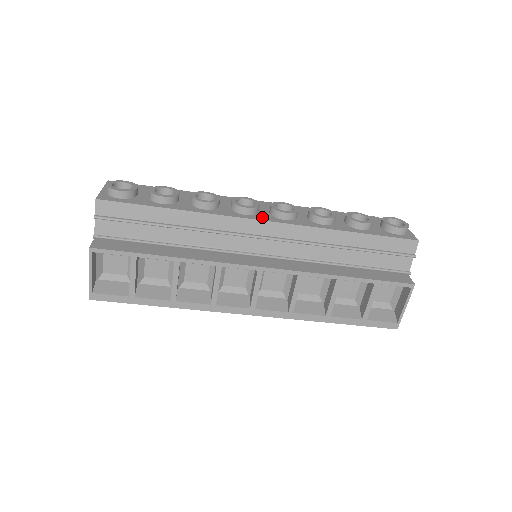
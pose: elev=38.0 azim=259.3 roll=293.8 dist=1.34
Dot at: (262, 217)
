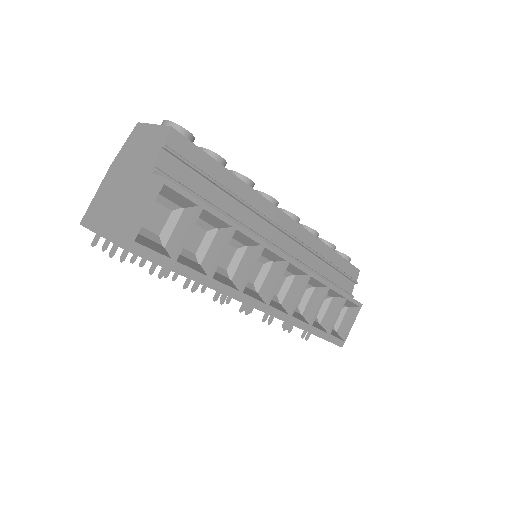
Dot at: occluded
